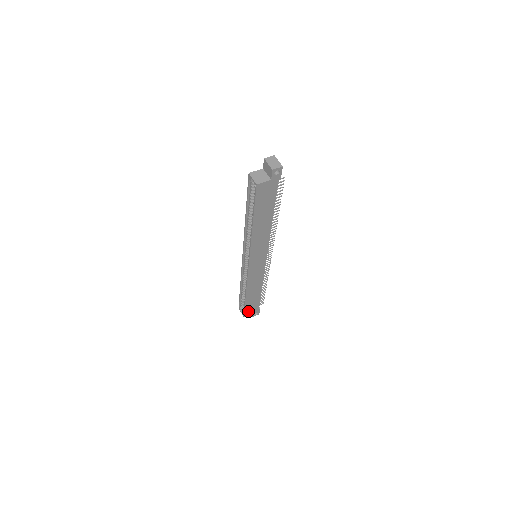
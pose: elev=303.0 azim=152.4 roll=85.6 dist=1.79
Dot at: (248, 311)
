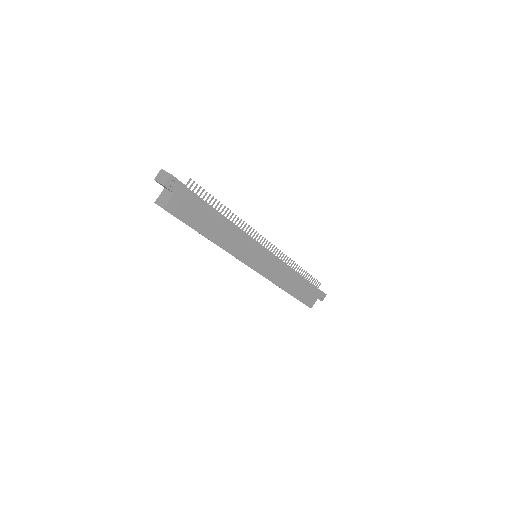
Dot at: (309, 301)
